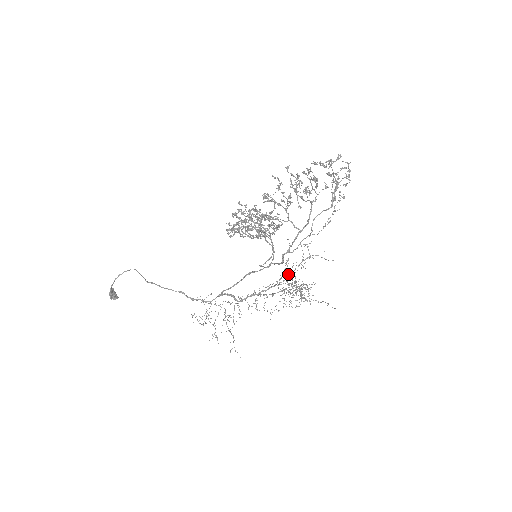
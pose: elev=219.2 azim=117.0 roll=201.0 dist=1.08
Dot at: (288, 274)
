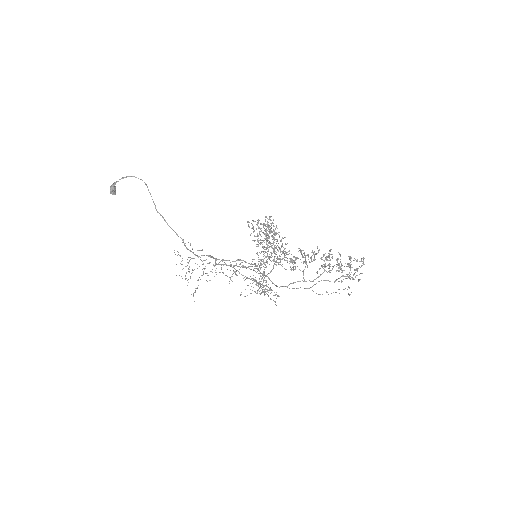
Dot at: occluded
